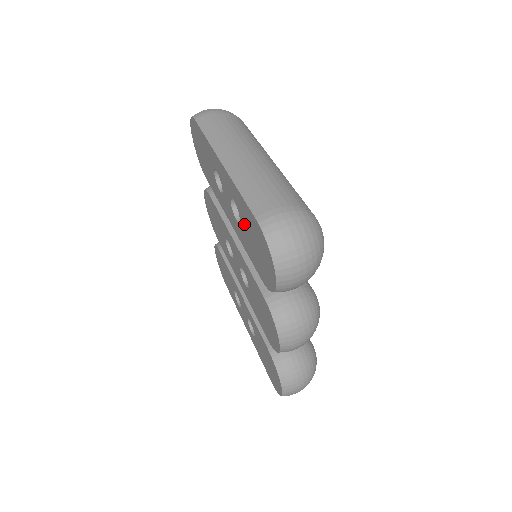
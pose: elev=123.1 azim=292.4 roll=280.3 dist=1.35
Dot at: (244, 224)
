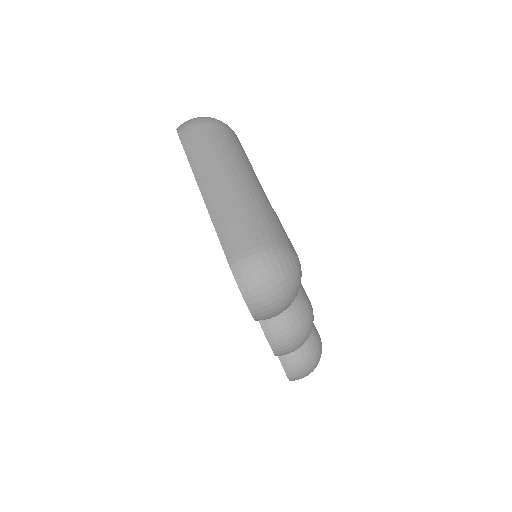
Dot at: occluded
